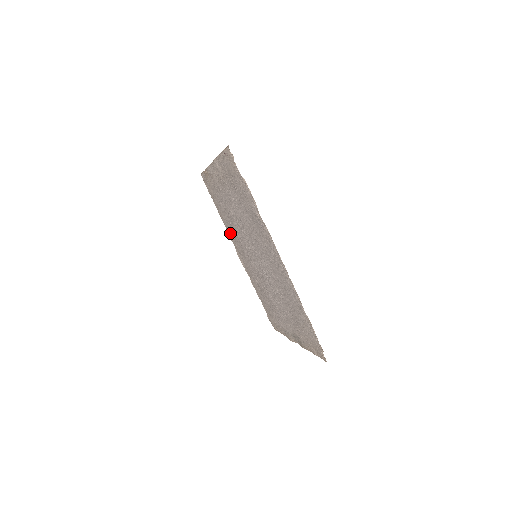
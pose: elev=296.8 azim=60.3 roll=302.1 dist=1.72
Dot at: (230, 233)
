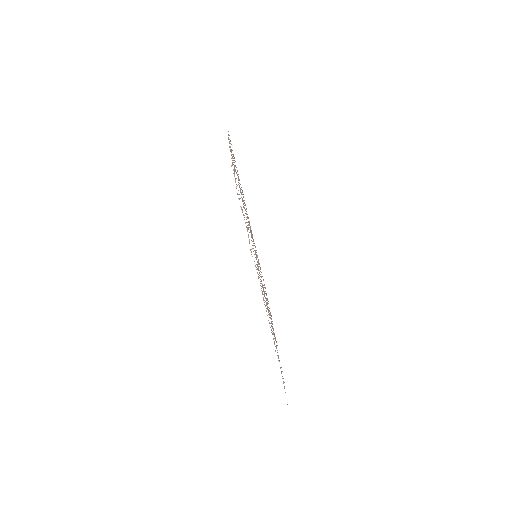
Dot at: occluded
